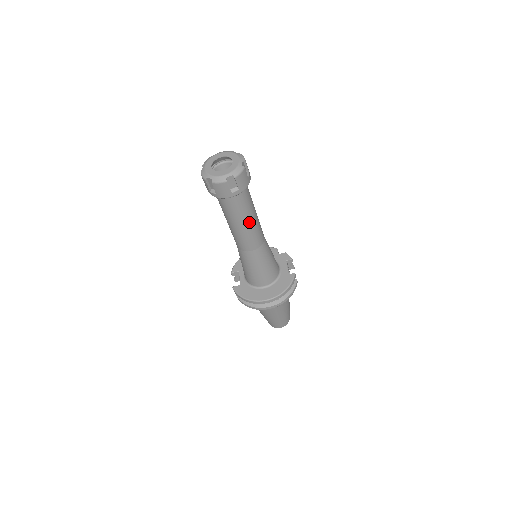
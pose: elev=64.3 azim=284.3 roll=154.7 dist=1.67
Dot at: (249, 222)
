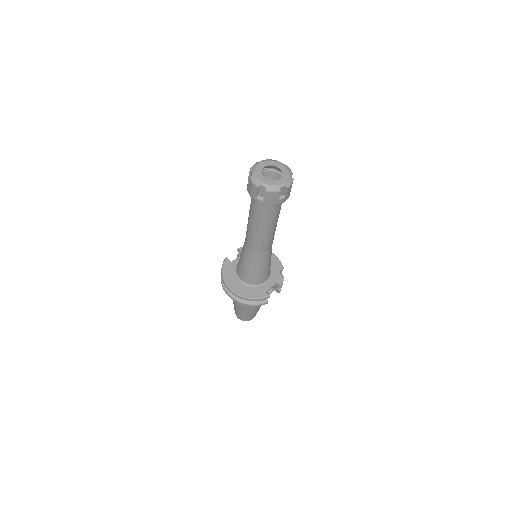
Dot at: (260, 229)
